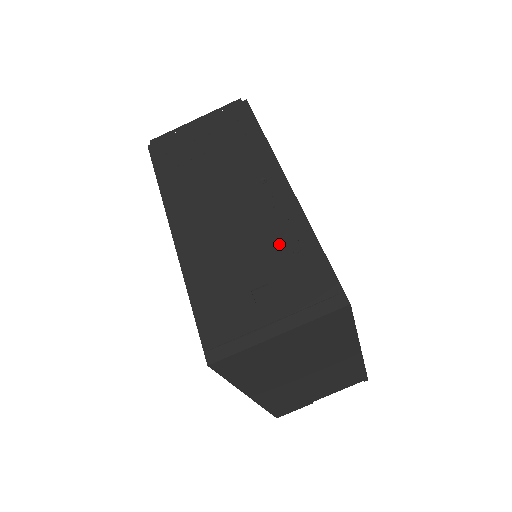
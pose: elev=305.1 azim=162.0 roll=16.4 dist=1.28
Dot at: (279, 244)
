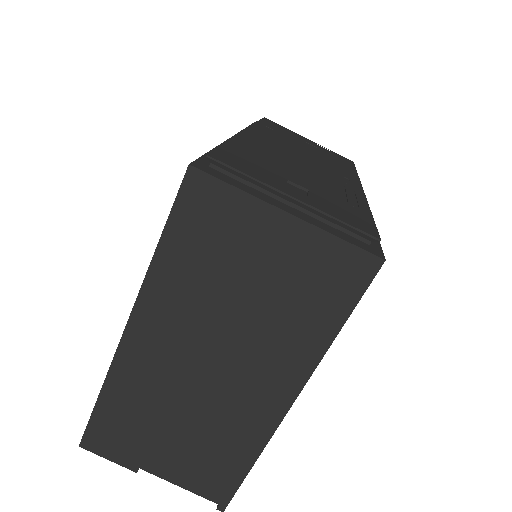
Dot at: (338, 193)
